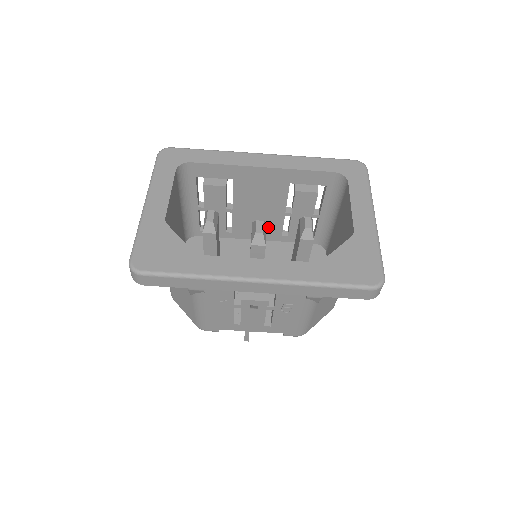
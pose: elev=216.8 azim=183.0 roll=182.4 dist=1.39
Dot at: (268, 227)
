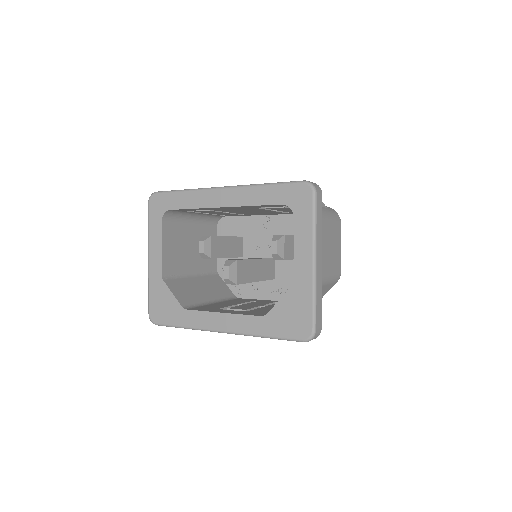
Dot at: (270, 213)
